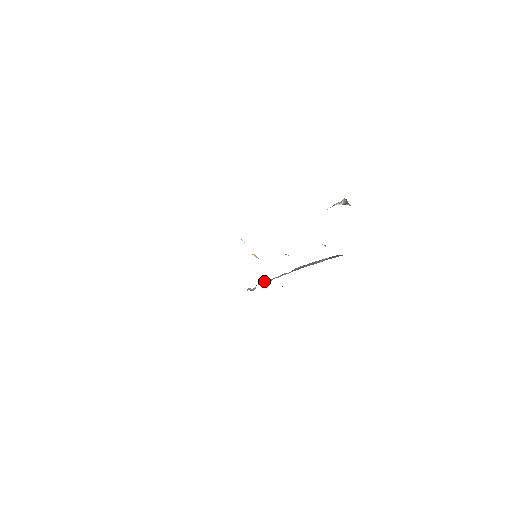
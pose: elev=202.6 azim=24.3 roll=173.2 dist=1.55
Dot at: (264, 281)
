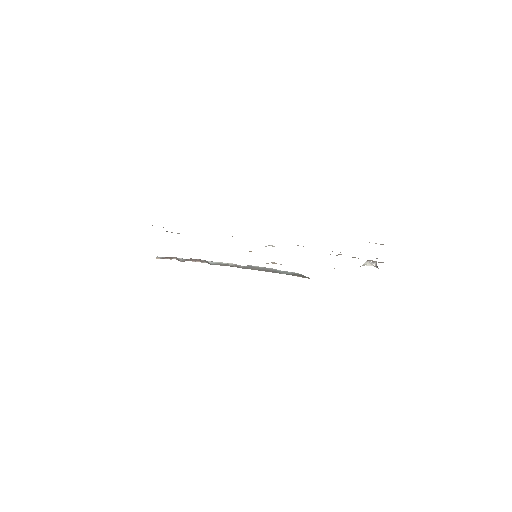
Dot at: (205, 260)
